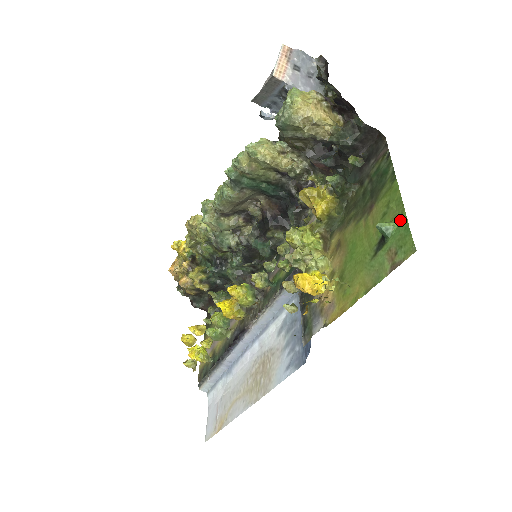
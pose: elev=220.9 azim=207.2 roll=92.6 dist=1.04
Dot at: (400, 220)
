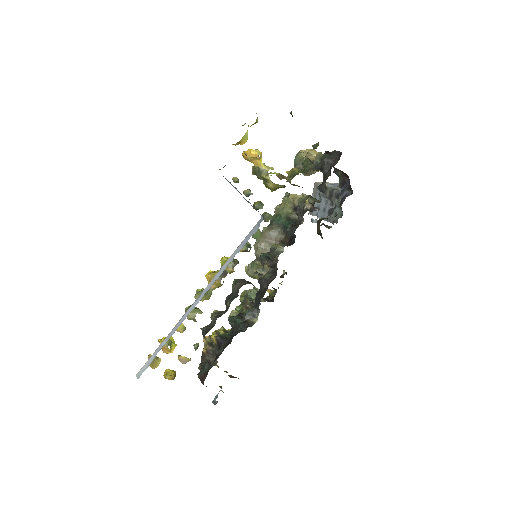
Dot at: occluded
